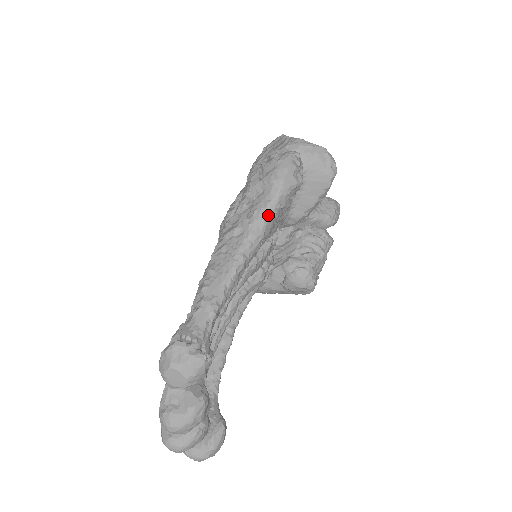
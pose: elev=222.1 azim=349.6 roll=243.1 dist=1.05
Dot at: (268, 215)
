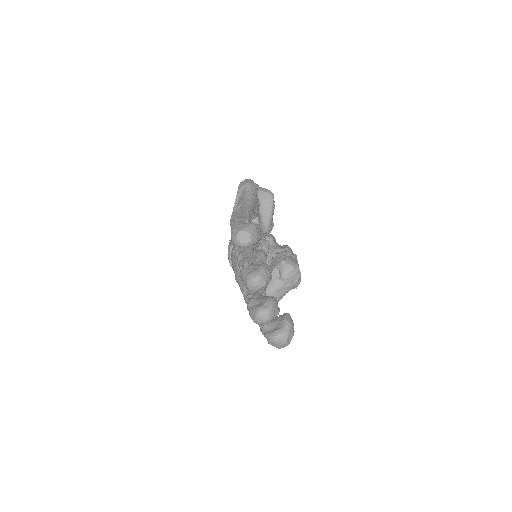
Dot at: (250, 195)
